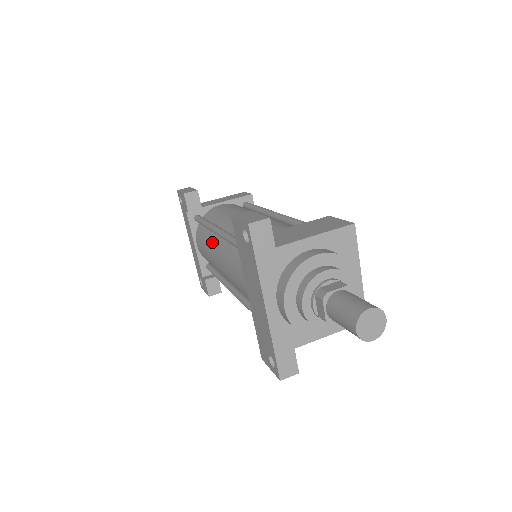
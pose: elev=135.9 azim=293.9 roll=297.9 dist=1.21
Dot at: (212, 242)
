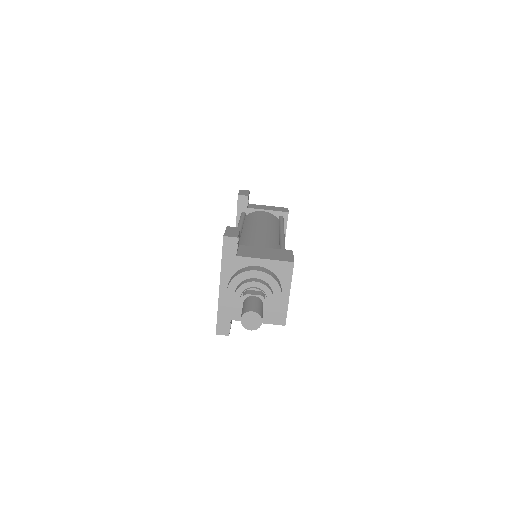
Dot at: occluded
